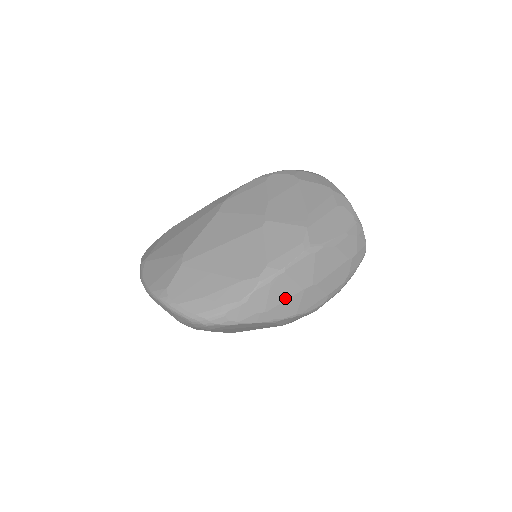
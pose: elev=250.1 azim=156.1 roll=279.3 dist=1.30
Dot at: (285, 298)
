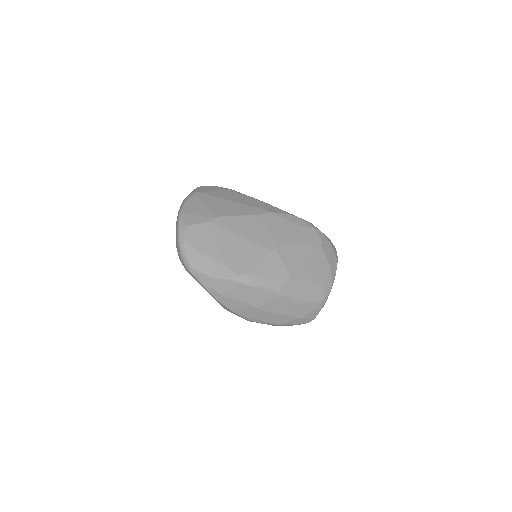
Dot at: (238, 299)
